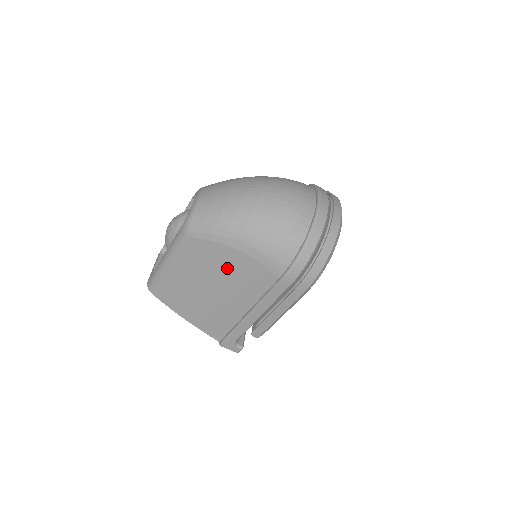
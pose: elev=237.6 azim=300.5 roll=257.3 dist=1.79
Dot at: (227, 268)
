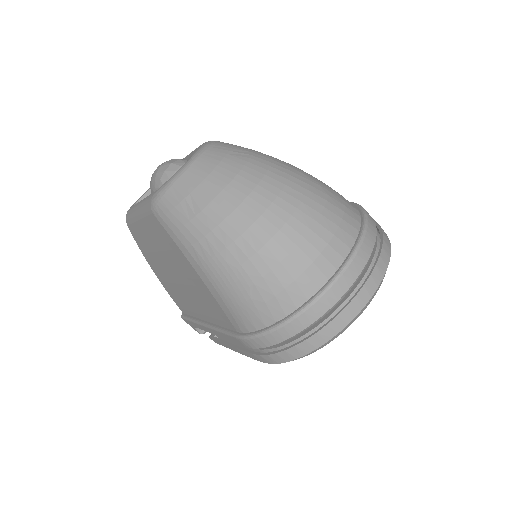
Dot at: (187, 276)
